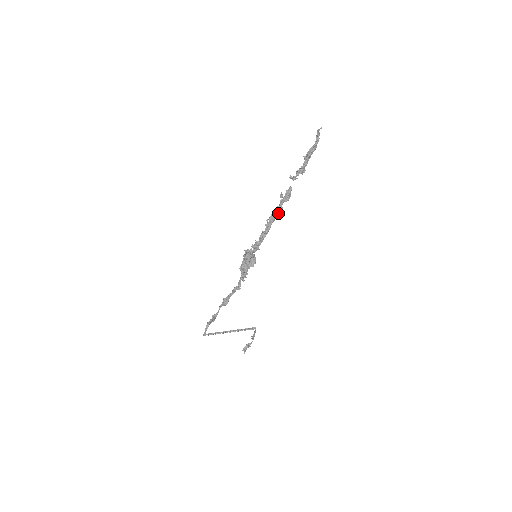
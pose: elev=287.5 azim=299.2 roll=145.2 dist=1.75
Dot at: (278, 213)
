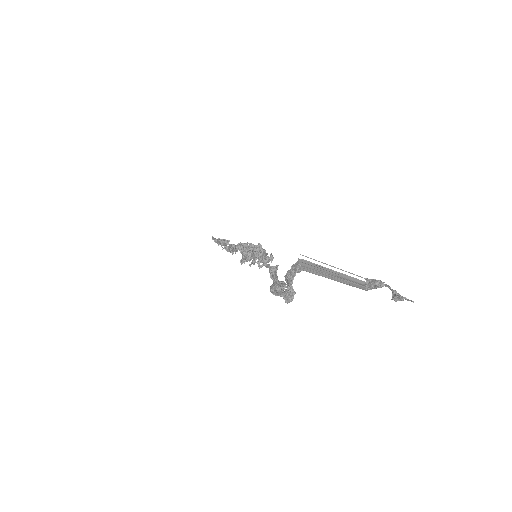
Dot at: occluded
